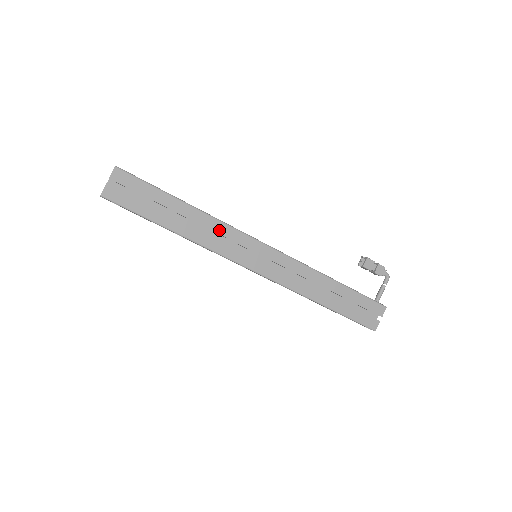
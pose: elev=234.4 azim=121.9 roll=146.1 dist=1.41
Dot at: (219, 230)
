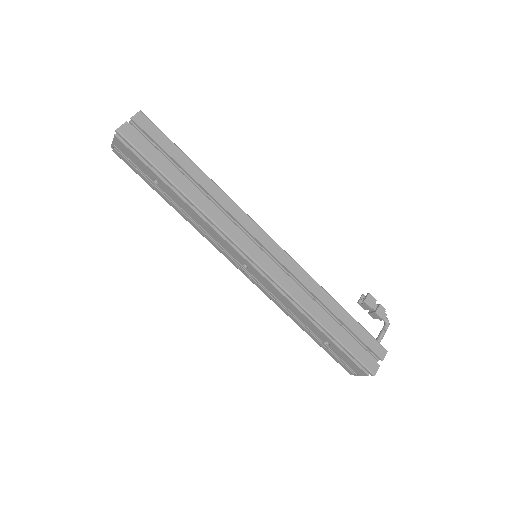
Dot at: (227, 207)
